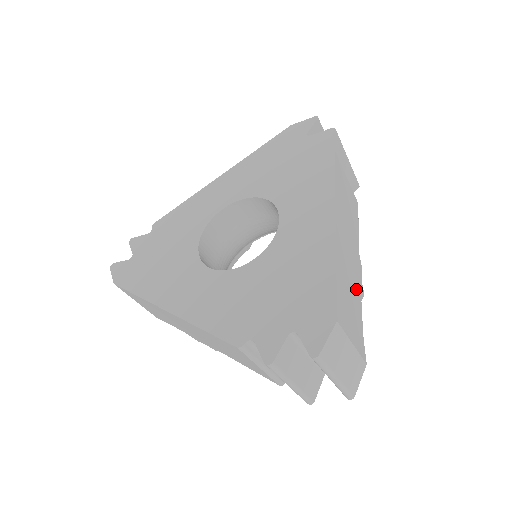
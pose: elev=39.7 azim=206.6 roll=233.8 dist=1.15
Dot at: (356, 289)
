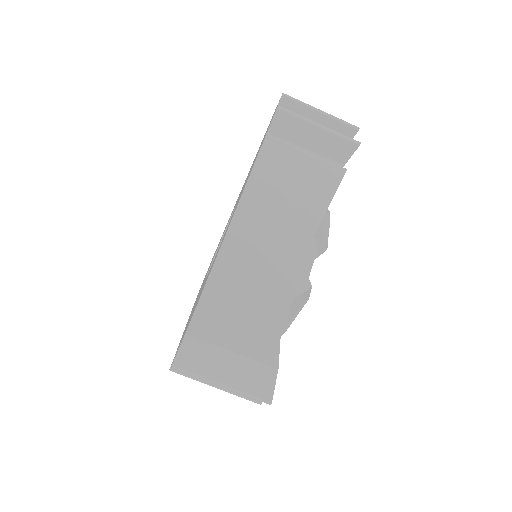
Dot at: (278, 287)
